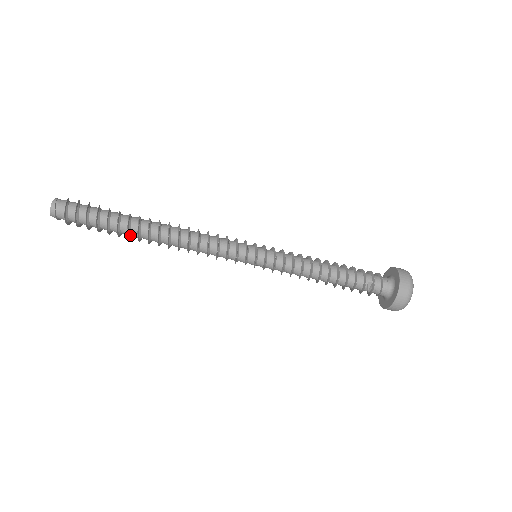
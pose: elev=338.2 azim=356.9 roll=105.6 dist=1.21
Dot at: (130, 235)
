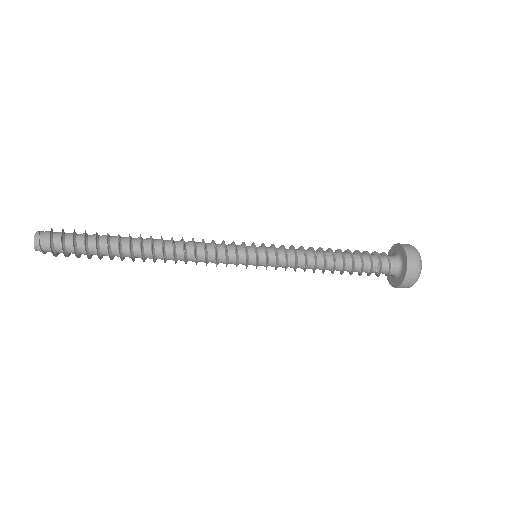
Dot at: (122, 255)
